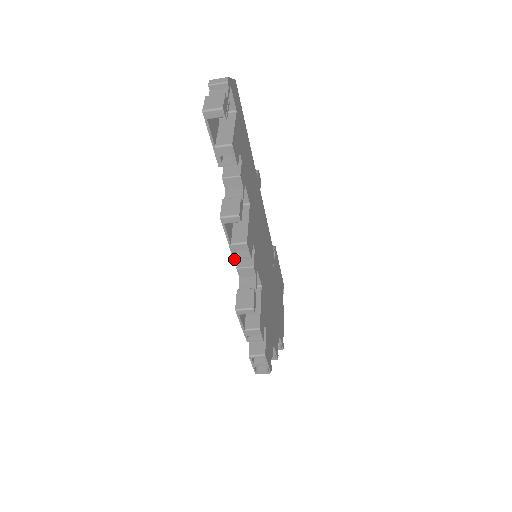
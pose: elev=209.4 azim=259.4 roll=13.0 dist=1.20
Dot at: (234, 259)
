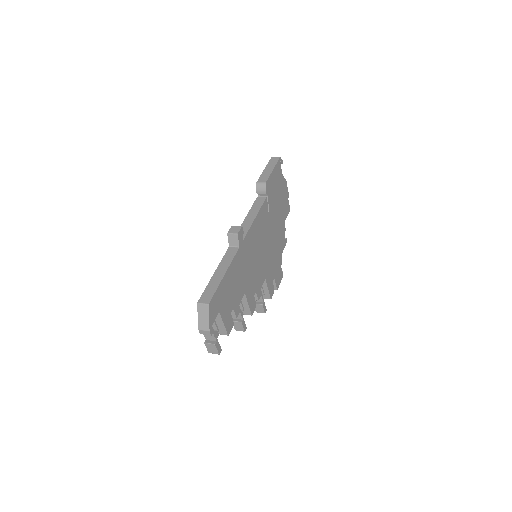
Dot at: occluded
